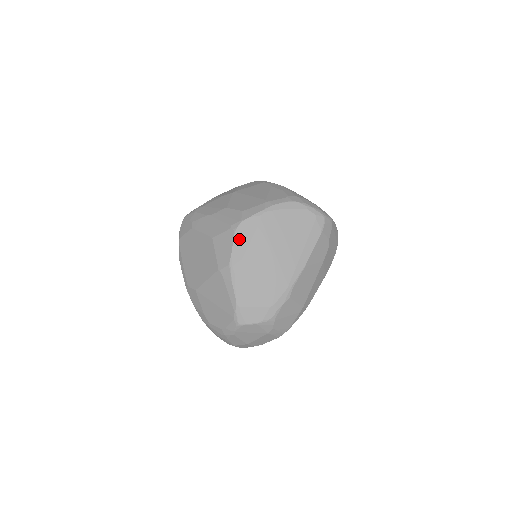
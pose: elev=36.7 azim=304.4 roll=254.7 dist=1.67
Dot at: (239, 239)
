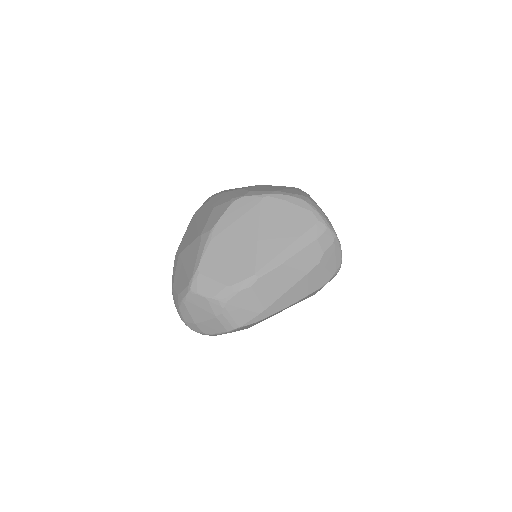
Dot at: (232, 211)
